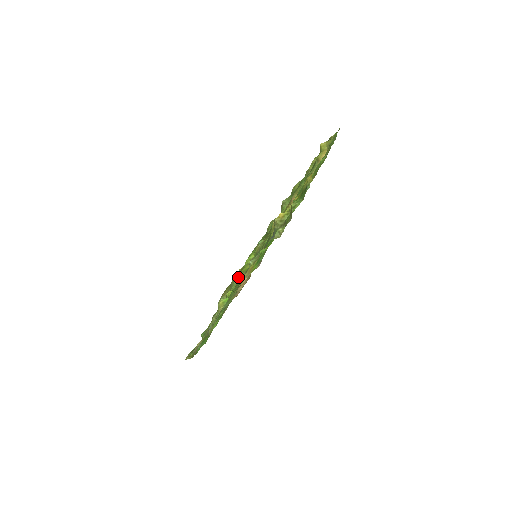
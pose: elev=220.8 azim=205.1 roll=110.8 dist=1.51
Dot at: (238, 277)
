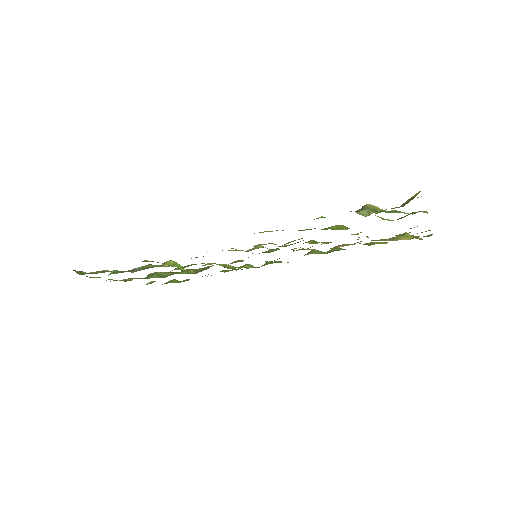
Dot at: (209, 263)
